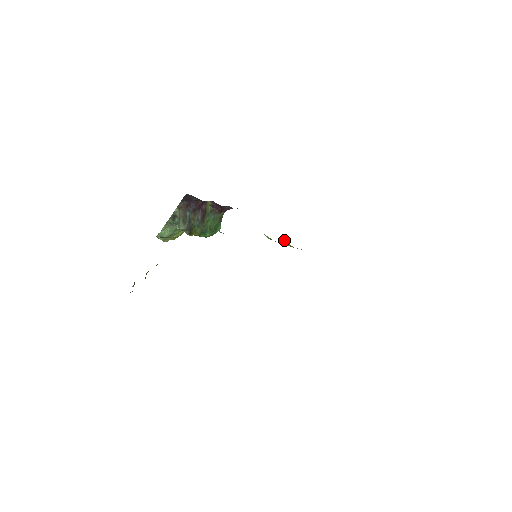
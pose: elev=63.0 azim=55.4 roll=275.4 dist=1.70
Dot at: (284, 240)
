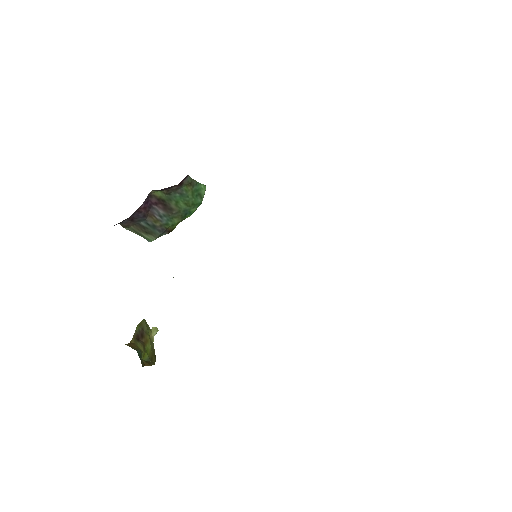
Dot at: occluded
